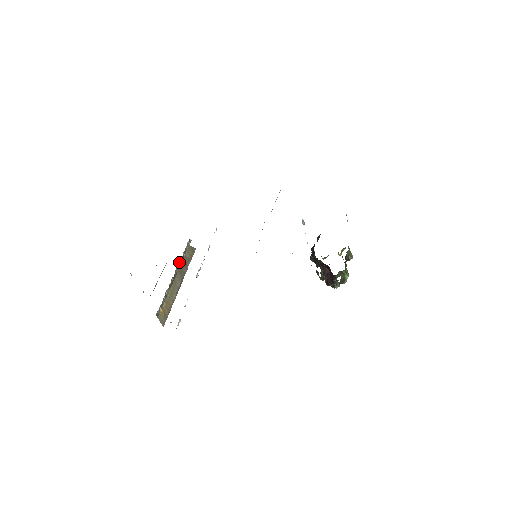
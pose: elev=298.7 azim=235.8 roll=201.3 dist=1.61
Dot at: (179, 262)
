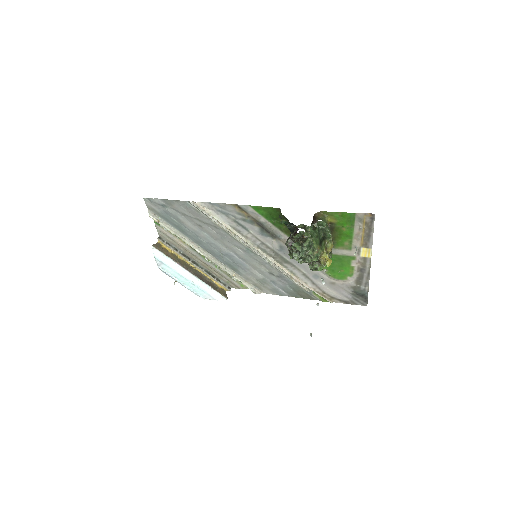
Dot at: (207, 278)
